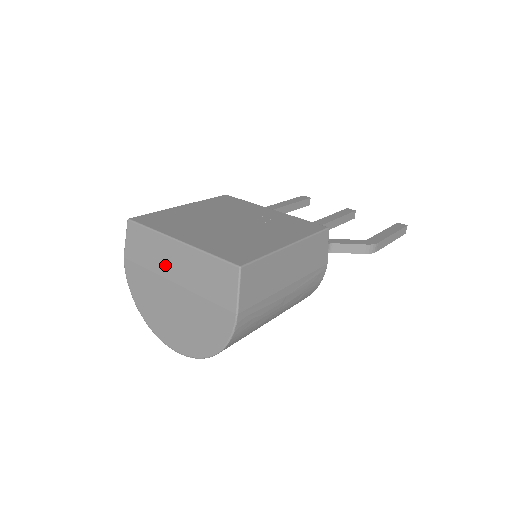
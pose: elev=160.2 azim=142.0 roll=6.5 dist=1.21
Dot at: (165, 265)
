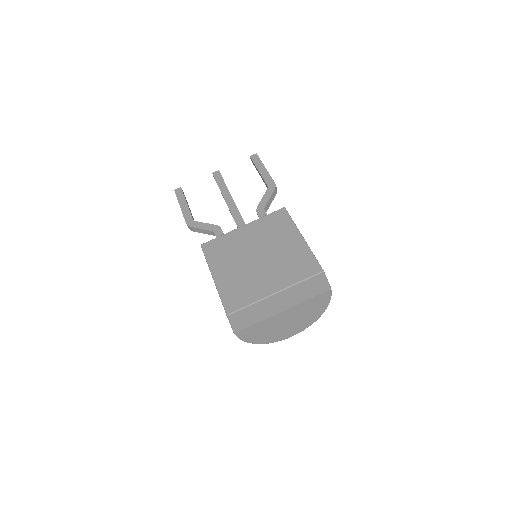
Dot at: (272, 310)
